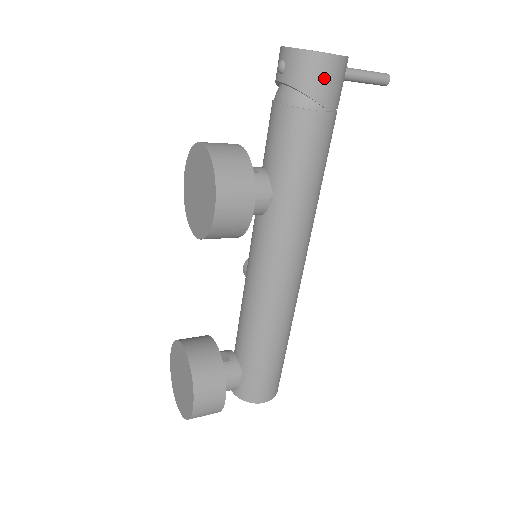
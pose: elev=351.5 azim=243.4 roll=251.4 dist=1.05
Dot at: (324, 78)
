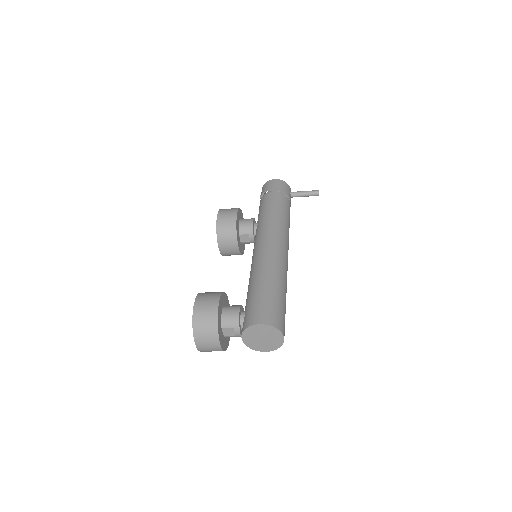
Dot at: (272, 185)
